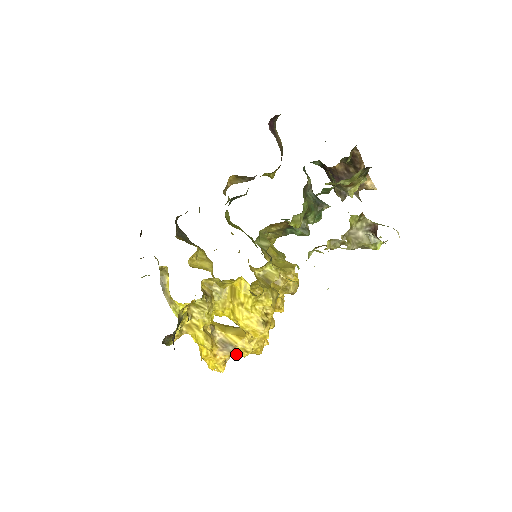
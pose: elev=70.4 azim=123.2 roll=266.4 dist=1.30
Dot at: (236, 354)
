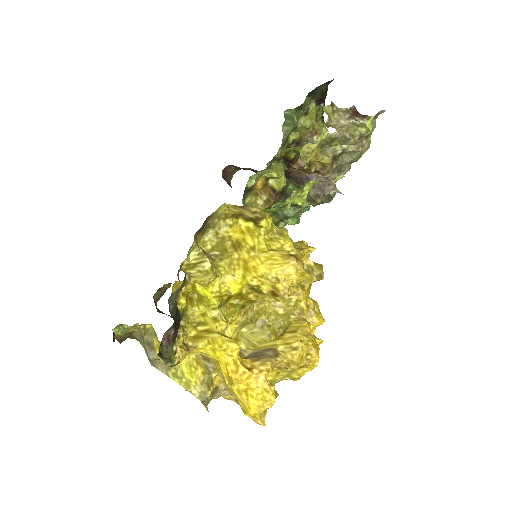
Dot at: (281, 358)
